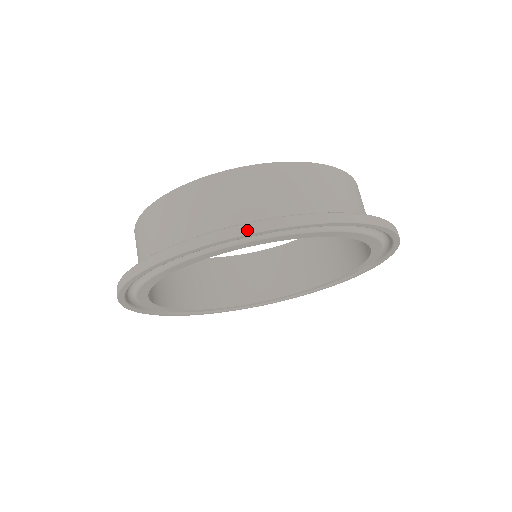
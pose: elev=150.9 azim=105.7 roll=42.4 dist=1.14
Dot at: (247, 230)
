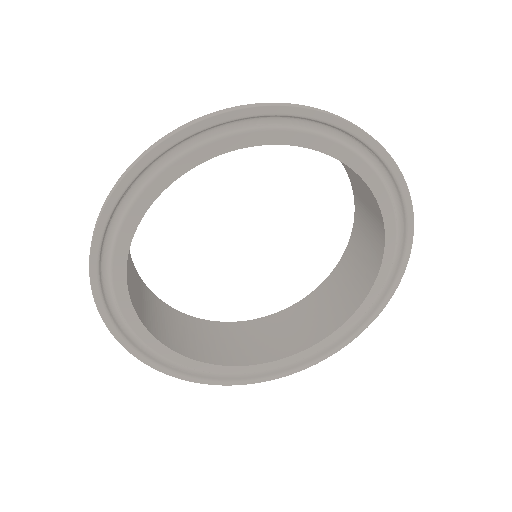
Dot at: (283, 104)
